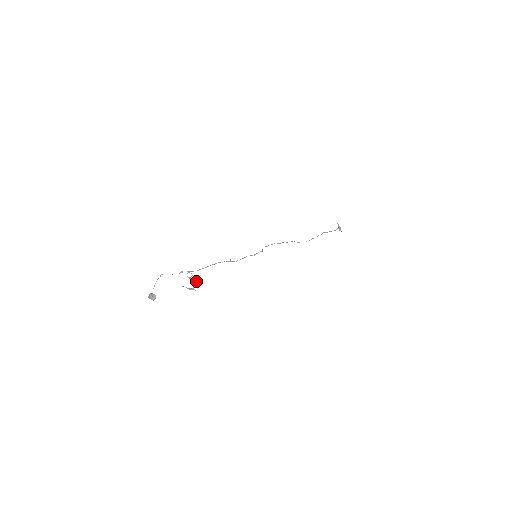
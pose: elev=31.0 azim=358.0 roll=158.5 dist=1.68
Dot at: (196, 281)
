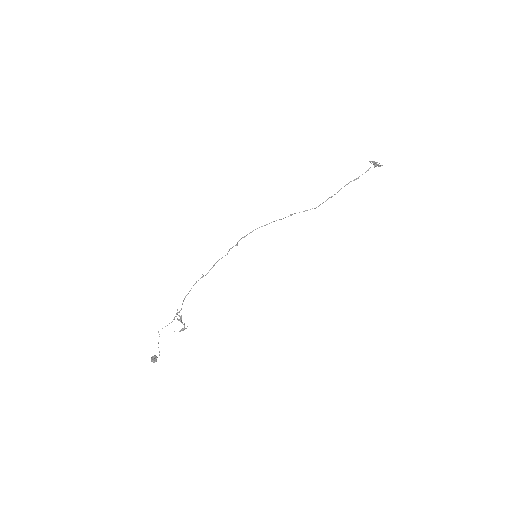
Dot at: (181, 318)
